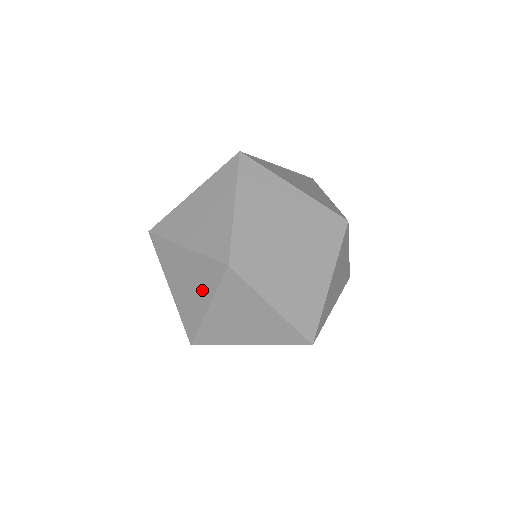
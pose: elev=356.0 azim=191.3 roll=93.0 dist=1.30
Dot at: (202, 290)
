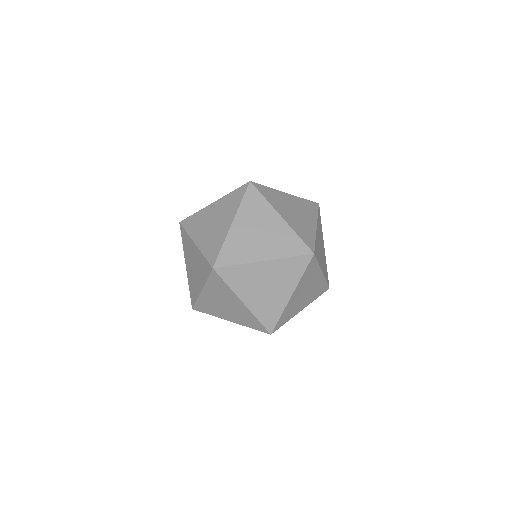
Dot at: (200, 276)
